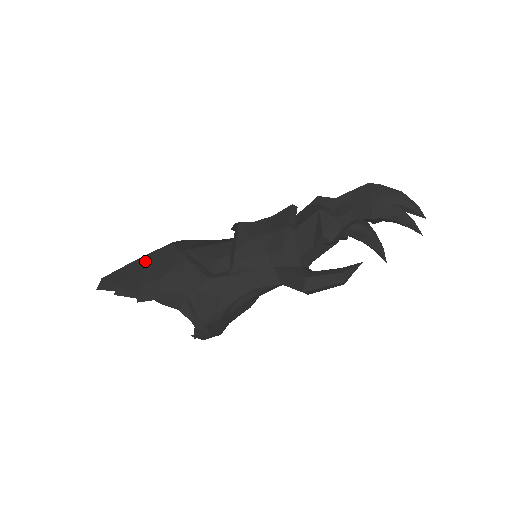
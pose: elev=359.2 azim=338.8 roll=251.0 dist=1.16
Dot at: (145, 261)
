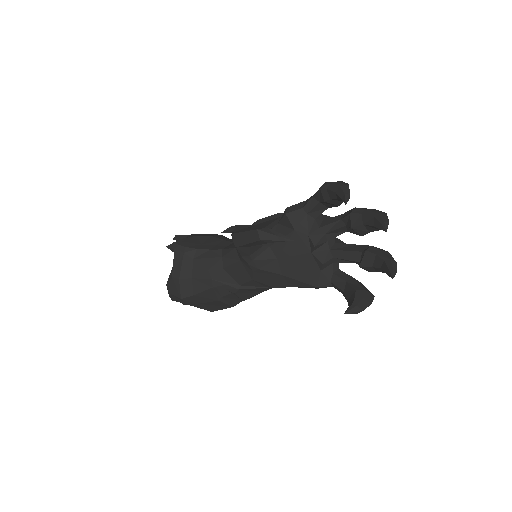
Dot at: occluded
